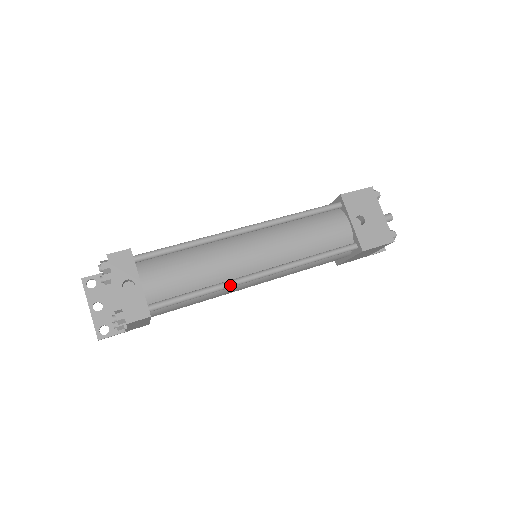
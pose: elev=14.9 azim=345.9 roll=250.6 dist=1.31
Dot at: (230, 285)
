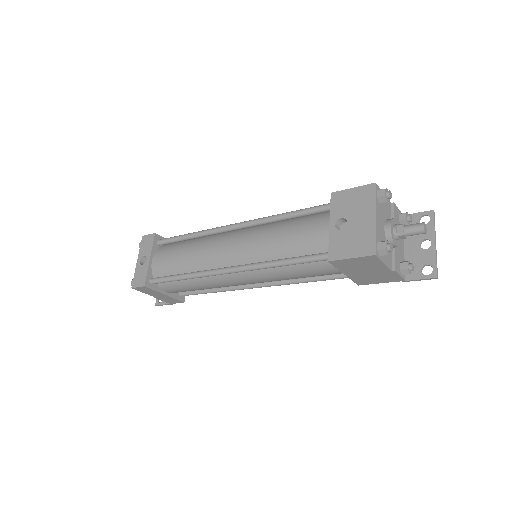
Dot at: (202, 274)
